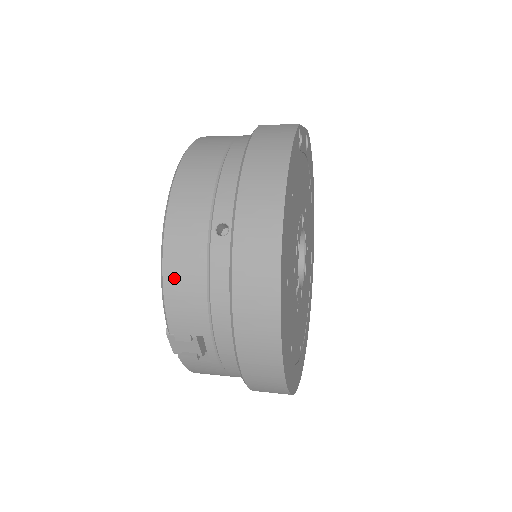
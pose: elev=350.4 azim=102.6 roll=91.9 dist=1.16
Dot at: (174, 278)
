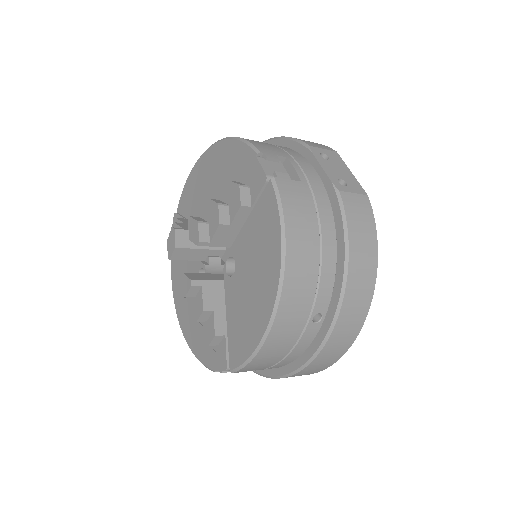
Dot at: (267, 352)
